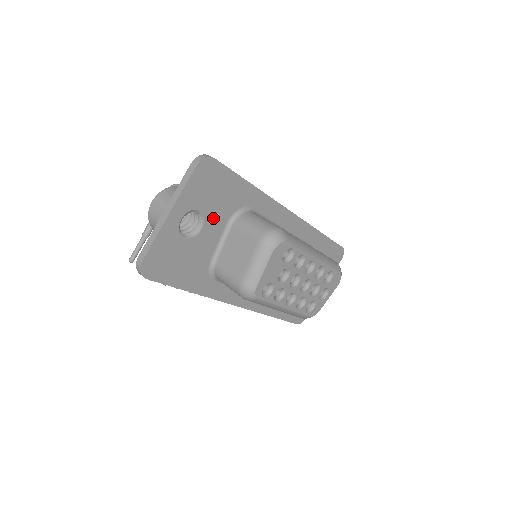
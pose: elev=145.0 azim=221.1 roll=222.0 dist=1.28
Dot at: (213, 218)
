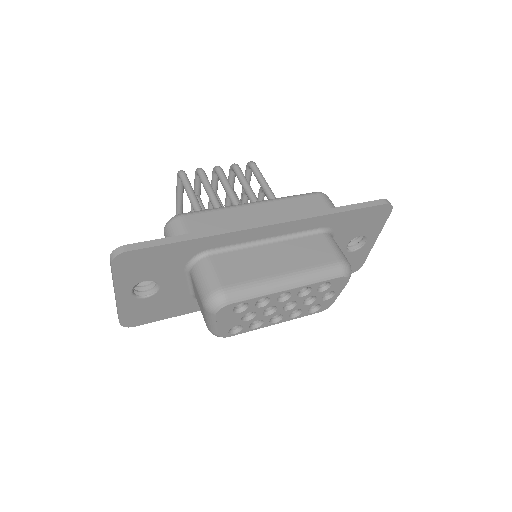
Dot at: (166, 276)
